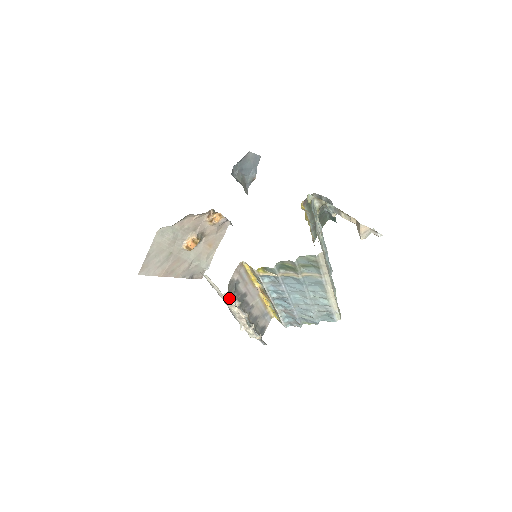
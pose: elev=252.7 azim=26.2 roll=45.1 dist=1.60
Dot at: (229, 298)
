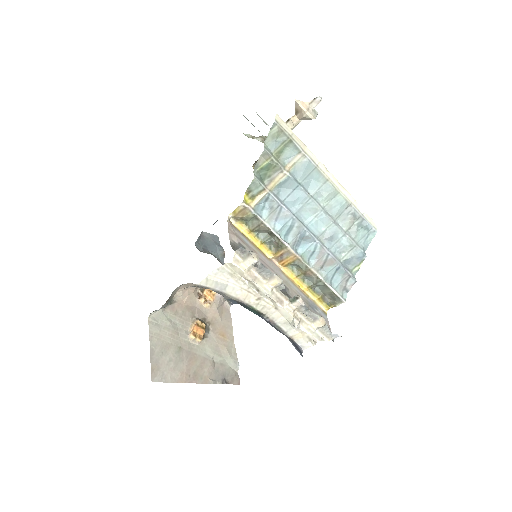
Dot at: (243, 261)
